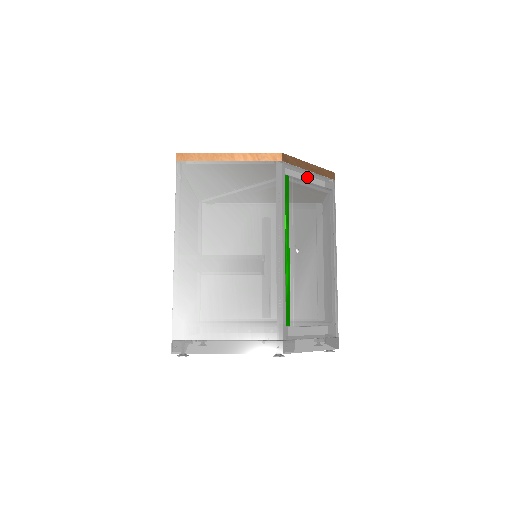
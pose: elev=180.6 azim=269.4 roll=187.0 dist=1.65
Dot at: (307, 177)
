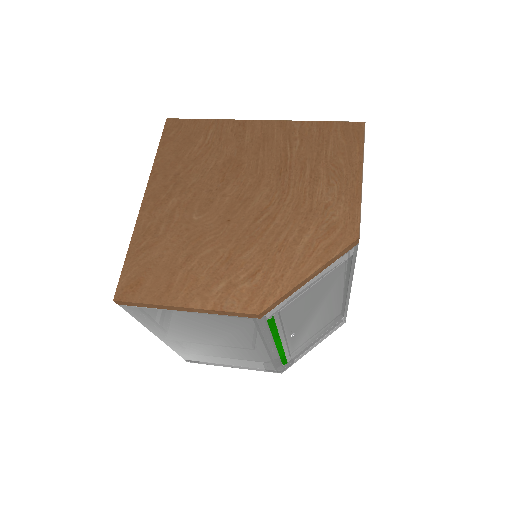
Dot at: (305, 288)
